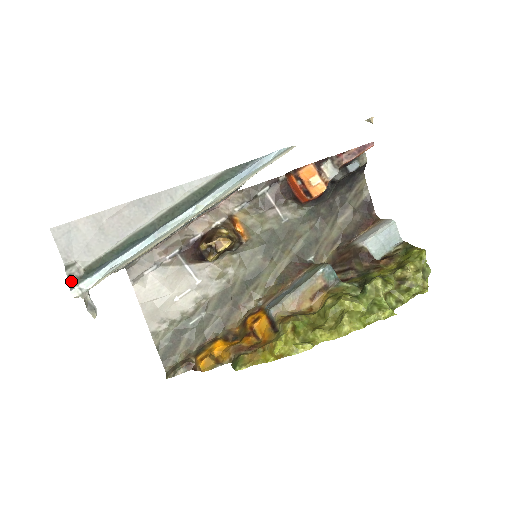
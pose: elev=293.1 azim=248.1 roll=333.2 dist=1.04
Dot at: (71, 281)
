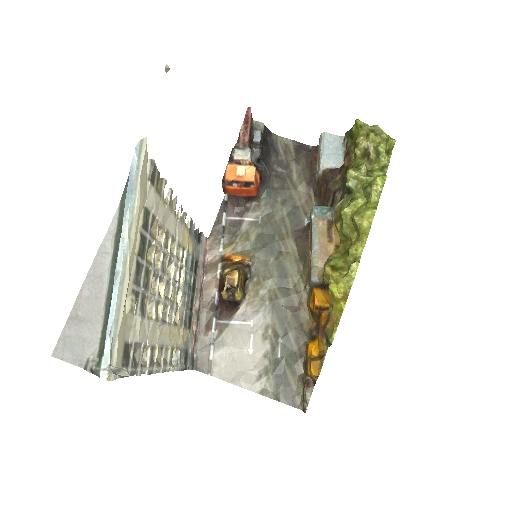
Dot at: (94, 372)
